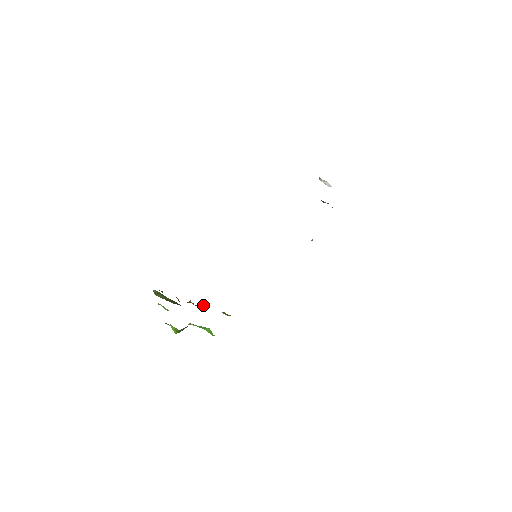
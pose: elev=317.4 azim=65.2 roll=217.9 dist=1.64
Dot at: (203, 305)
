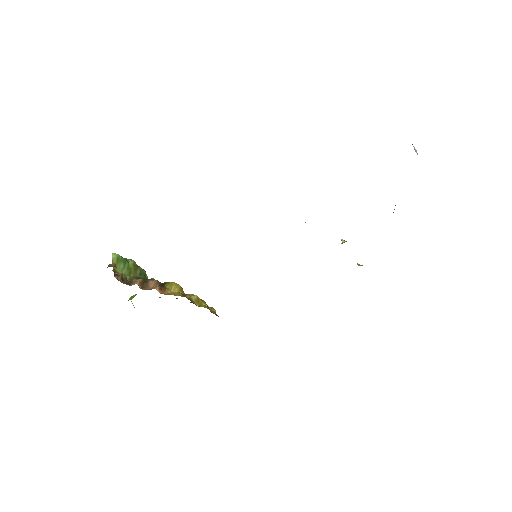
Dot at: (173, 283)
